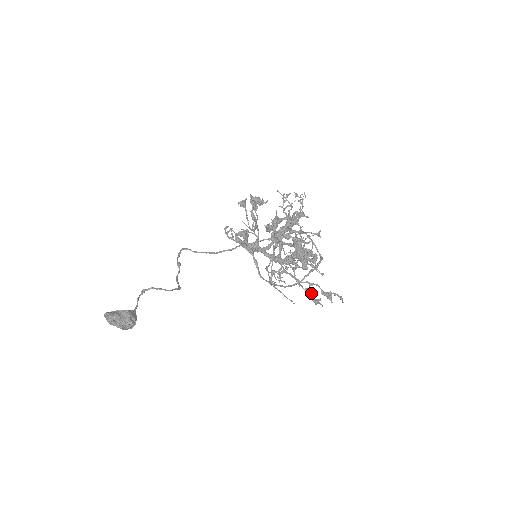
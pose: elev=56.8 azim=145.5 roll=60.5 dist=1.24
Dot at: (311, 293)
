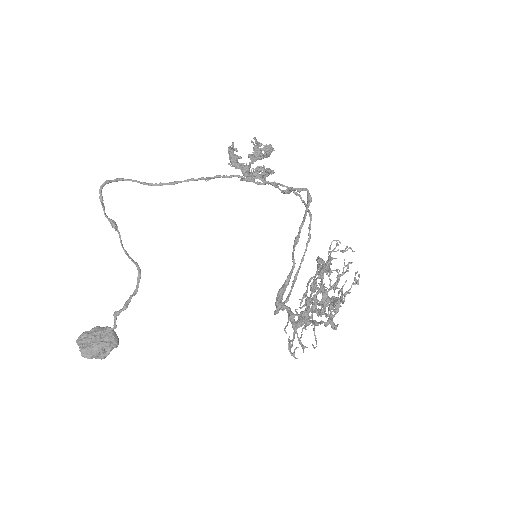
Dot at: occluded
